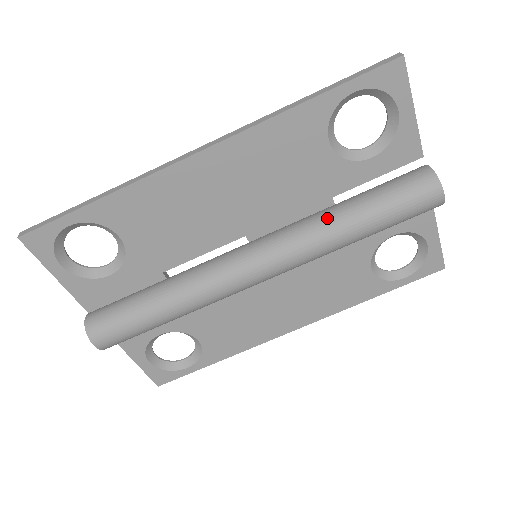
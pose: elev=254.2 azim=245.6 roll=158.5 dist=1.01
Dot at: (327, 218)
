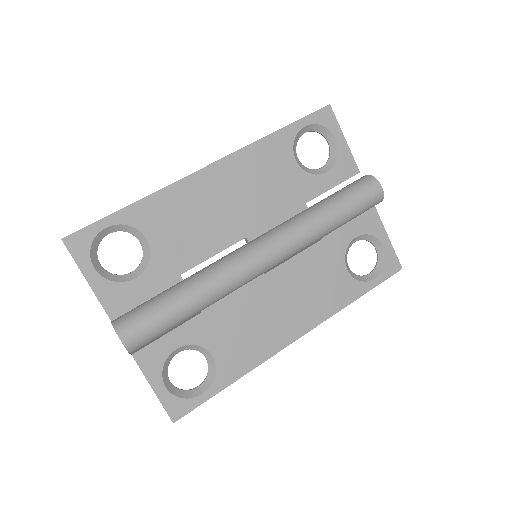
Dot at: (306, 212)
